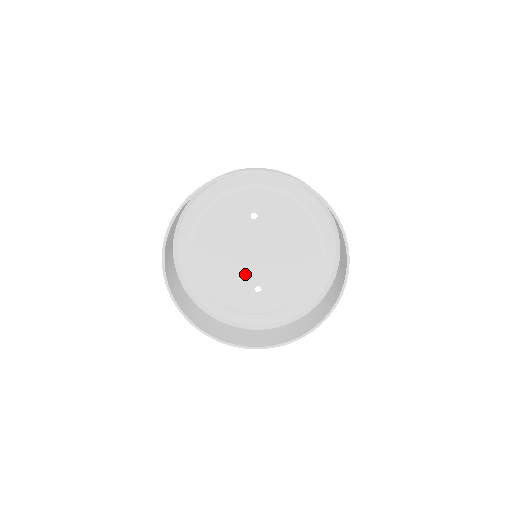
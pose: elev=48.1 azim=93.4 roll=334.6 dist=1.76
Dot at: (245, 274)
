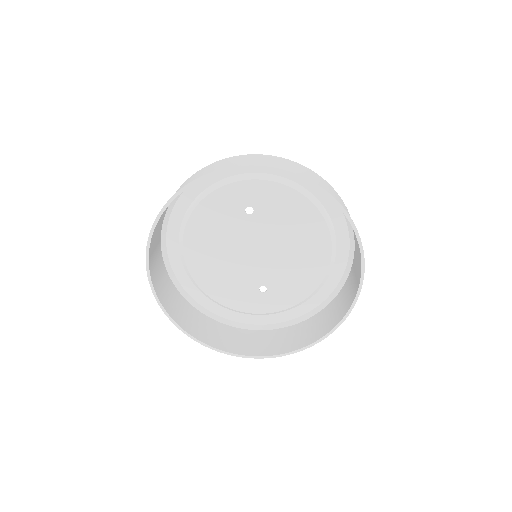
Dot at: (246, 274)
